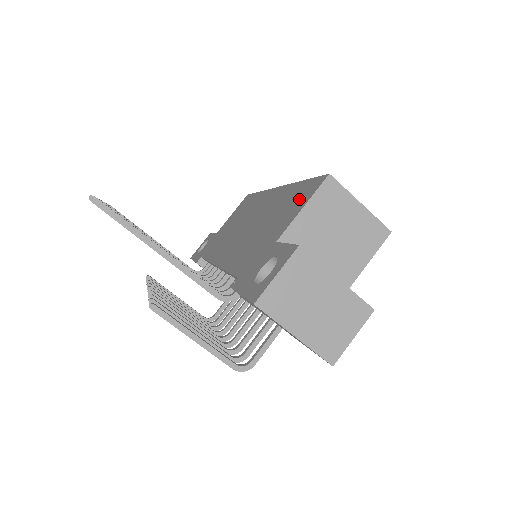
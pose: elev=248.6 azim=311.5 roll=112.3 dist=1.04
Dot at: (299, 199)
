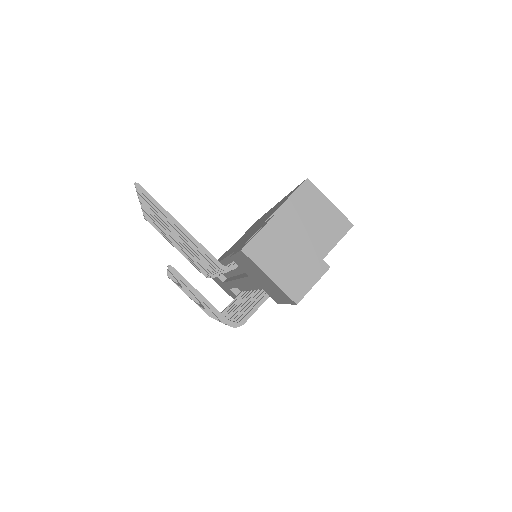
Dot at: (286, 198)
